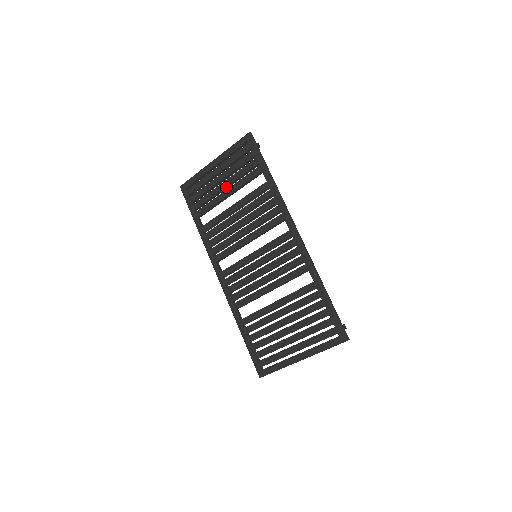
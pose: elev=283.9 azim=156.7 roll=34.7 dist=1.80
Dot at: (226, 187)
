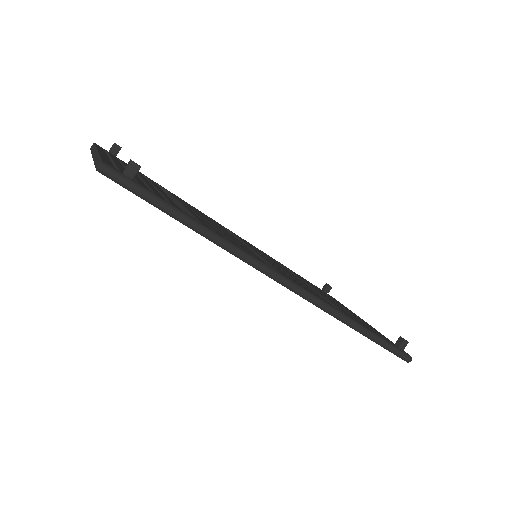
Dot at: occluded
